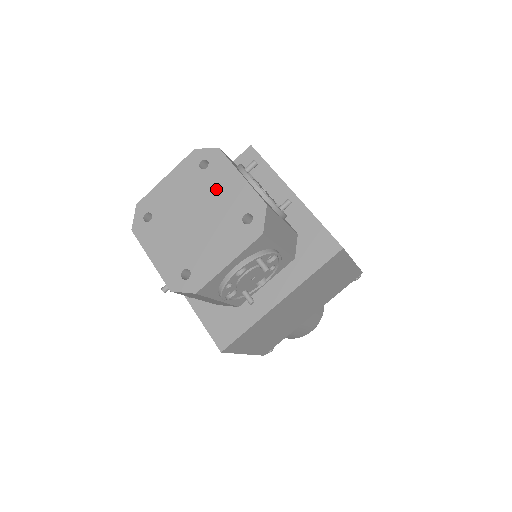
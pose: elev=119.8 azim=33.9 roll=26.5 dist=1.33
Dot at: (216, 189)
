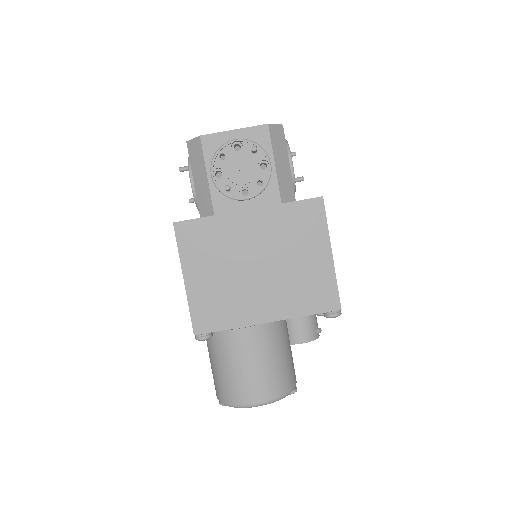
Dot at: occluded
